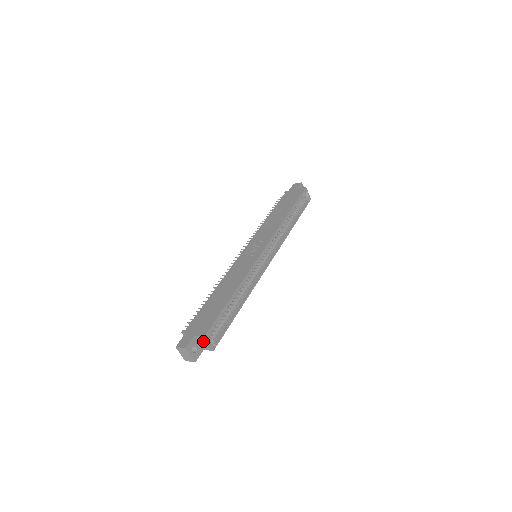
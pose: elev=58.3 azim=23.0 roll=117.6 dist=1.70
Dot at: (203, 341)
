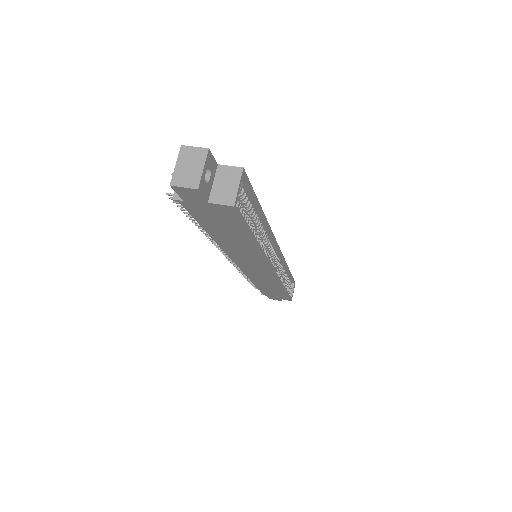
Dot at: (229, 179)
